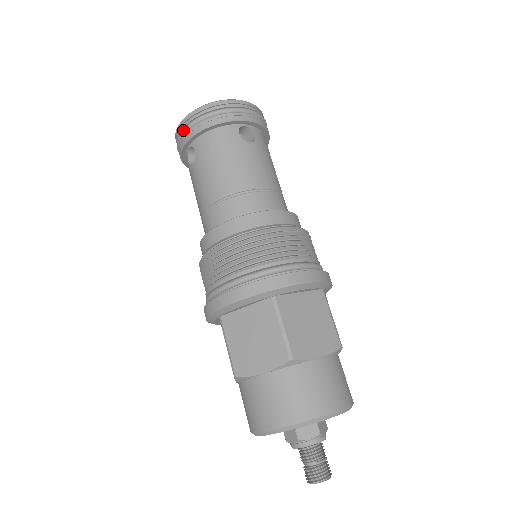
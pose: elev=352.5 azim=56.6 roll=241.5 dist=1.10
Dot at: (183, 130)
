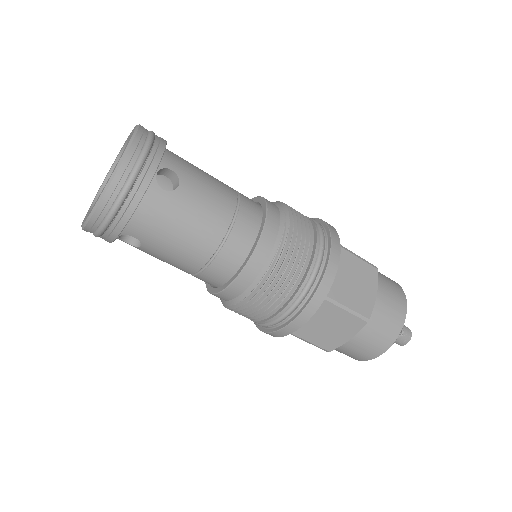
Dot at: (101, 231)
